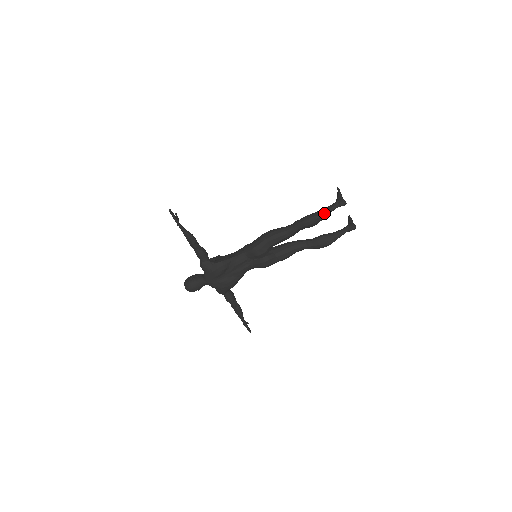
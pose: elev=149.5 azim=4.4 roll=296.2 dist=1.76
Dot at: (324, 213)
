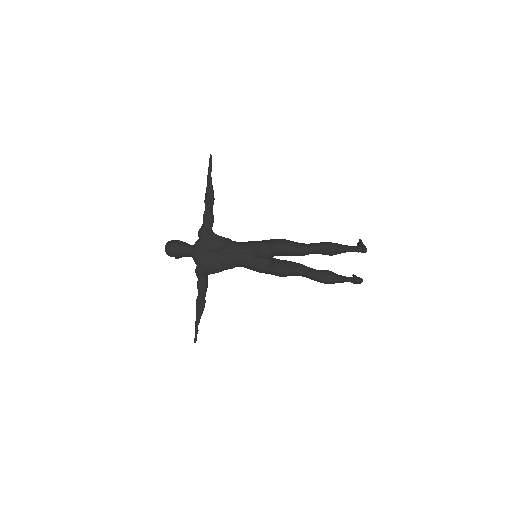
Dot at: (345, 247)
